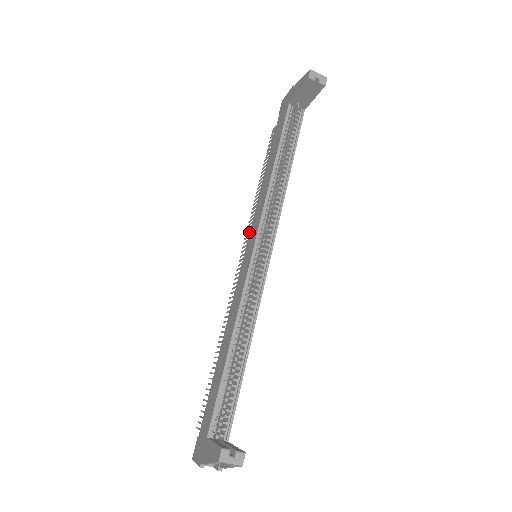
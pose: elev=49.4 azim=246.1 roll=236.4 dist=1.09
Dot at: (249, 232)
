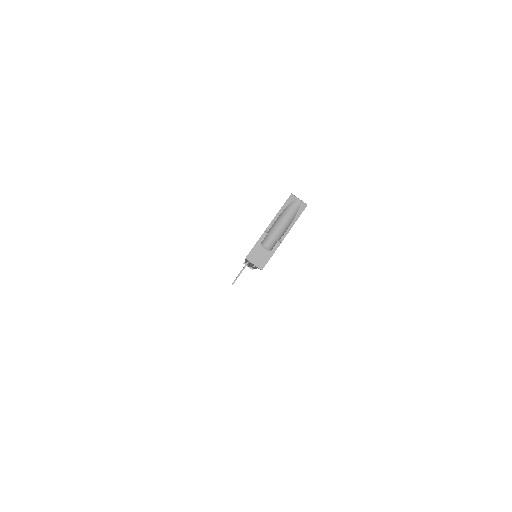
Dot at: occluded
